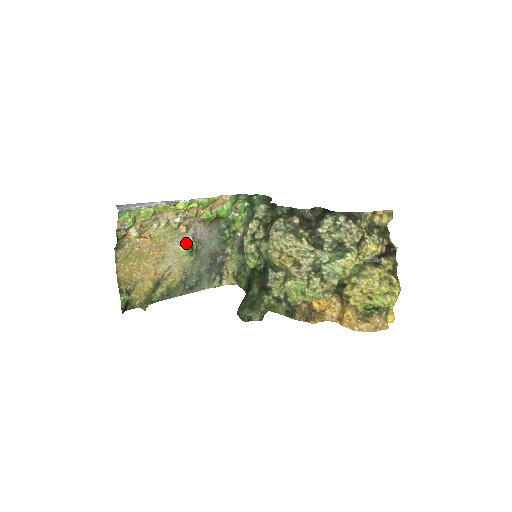
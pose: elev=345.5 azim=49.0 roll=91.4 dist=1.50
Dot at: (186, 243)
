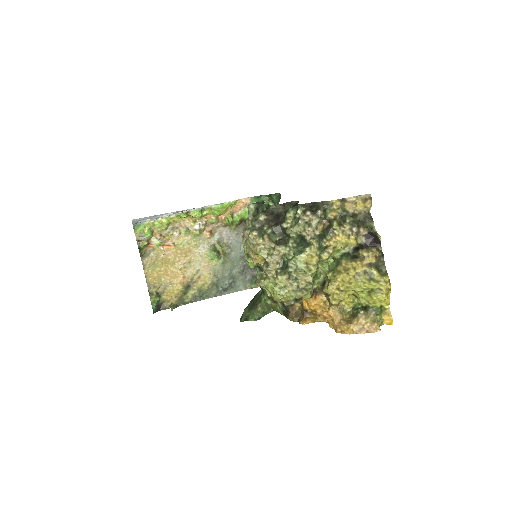
Dot at: (212, 248)
